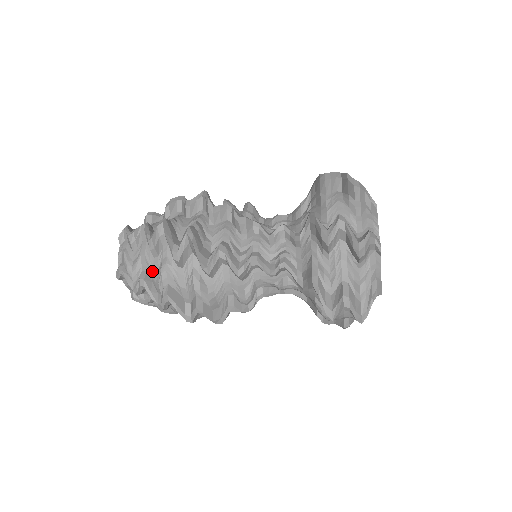
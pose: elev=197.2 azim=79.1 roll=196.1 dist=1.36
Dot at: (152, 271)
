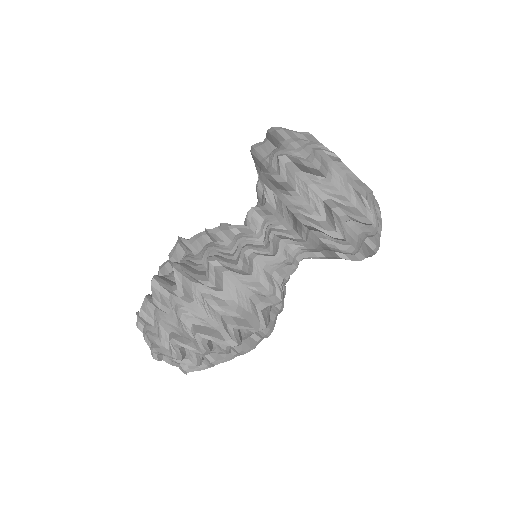
Dot at: (174, 326)
